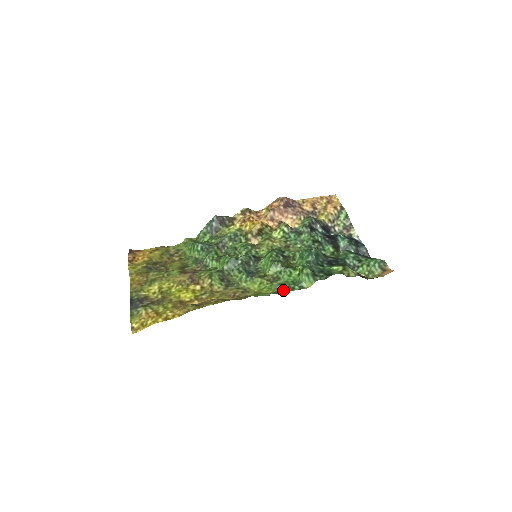
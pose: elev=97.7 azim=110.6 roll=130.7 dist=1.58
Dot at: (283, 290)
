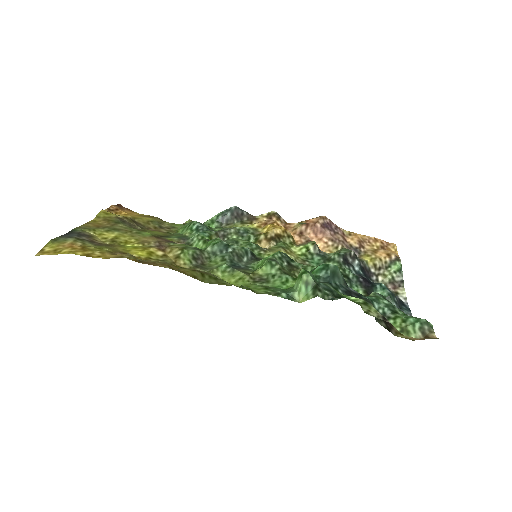
Dot at: (263, 291)
